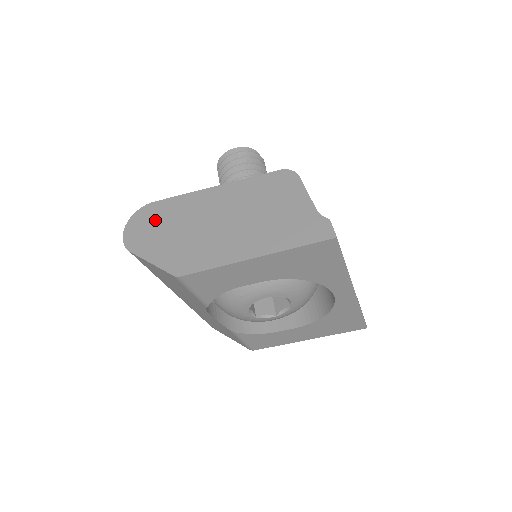
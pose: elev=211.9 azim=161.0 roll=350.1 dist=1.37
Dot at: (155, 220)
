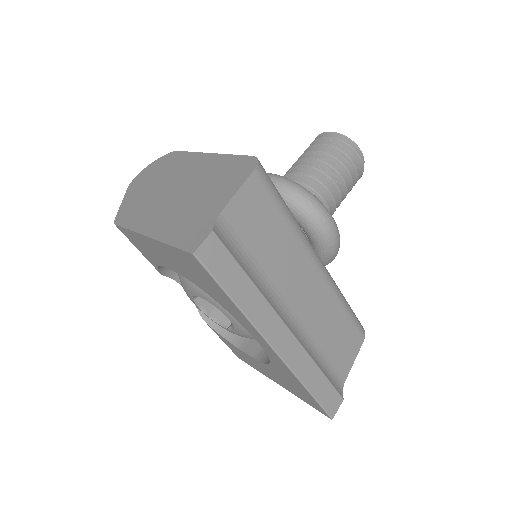
Dot at: (161, 167)
